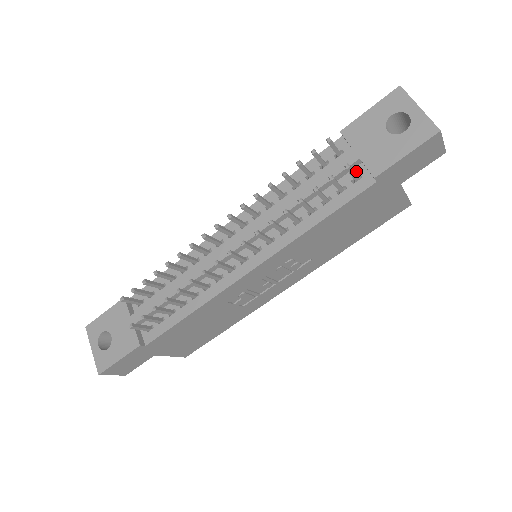
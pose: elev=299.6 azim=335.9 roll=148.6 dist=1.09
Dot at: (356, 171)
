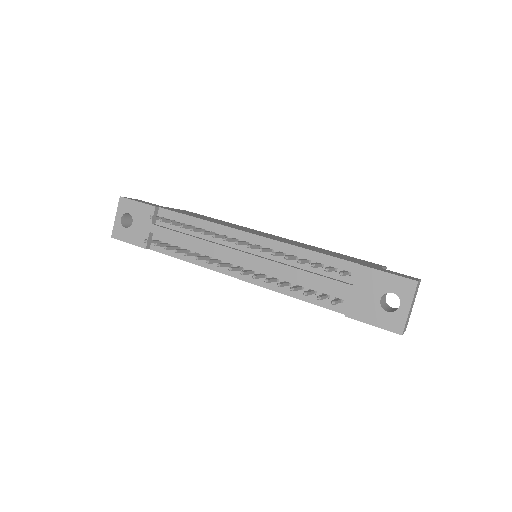
Dot at: (344, 295)
